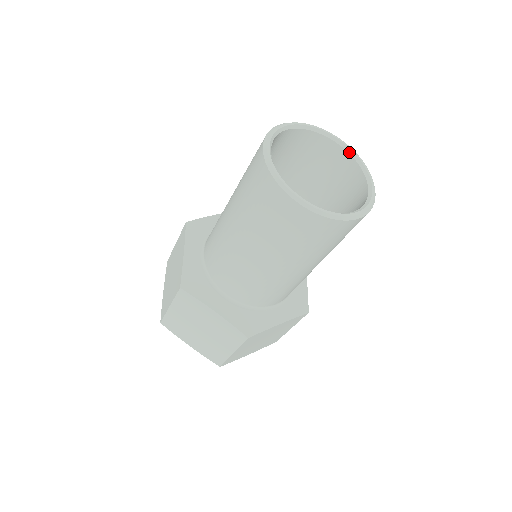
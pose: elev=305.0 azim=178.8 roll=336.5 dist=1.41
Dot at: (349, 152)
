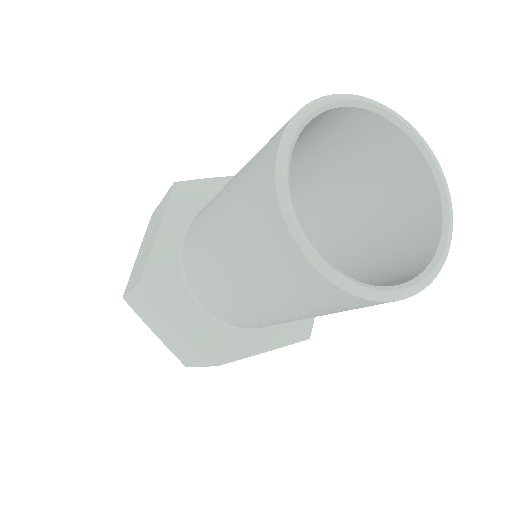
Dot at: (366, 108)
